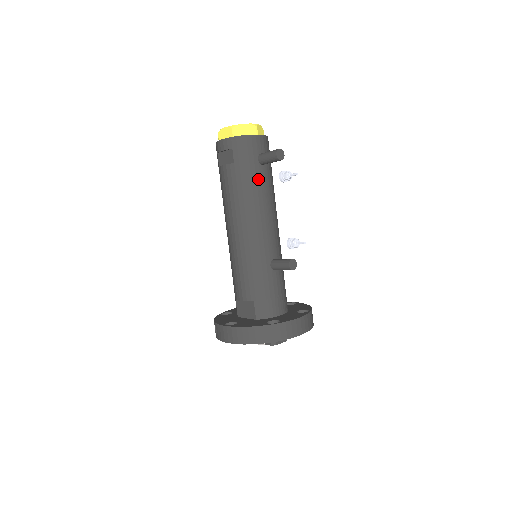
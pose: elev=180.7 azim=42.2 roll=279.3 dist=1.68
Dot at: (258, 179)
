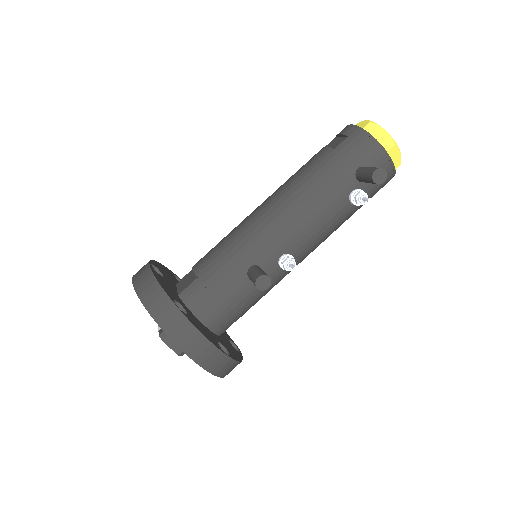
Dot at: (336, 184)
